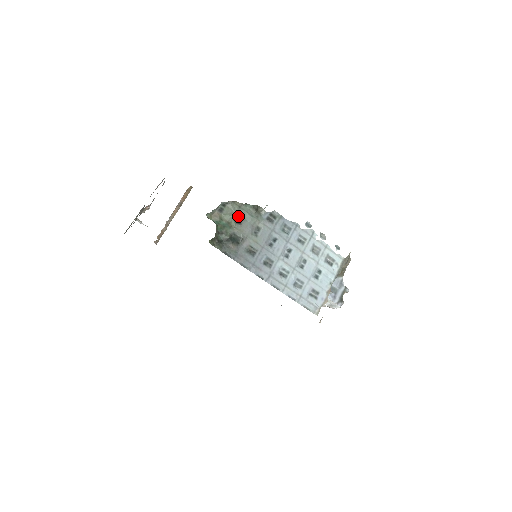
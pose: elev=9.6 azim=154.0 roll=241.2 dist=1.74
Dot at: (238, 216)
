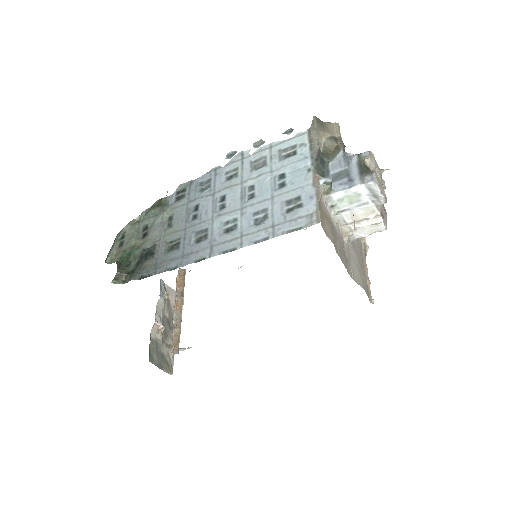
Dot at: (142, 231)
